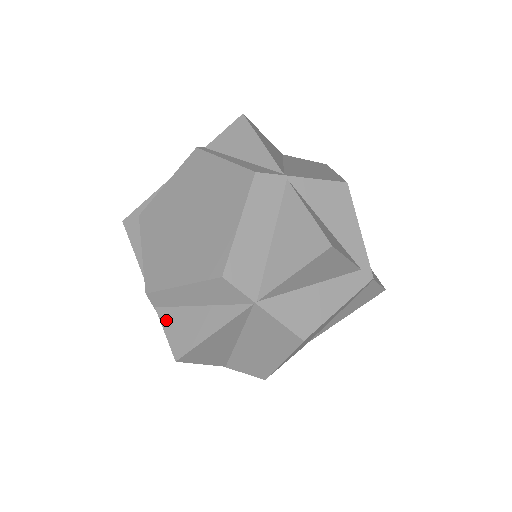
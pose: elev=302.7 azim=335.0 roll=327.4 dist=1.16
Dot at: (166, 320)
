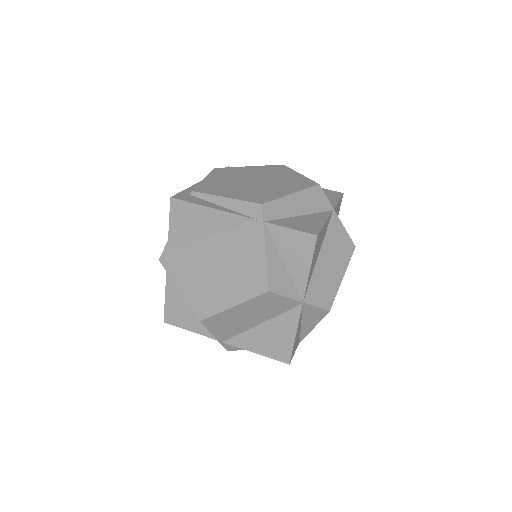
Dot at: (283, 224)
